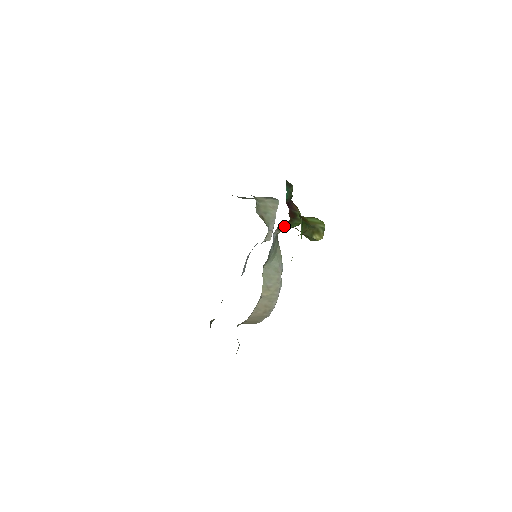
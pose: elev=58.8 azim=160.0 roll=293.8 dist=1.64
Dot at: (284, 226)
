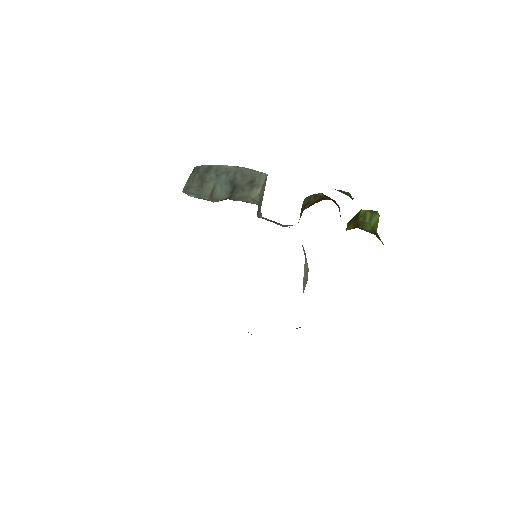
Dot at: occluded
